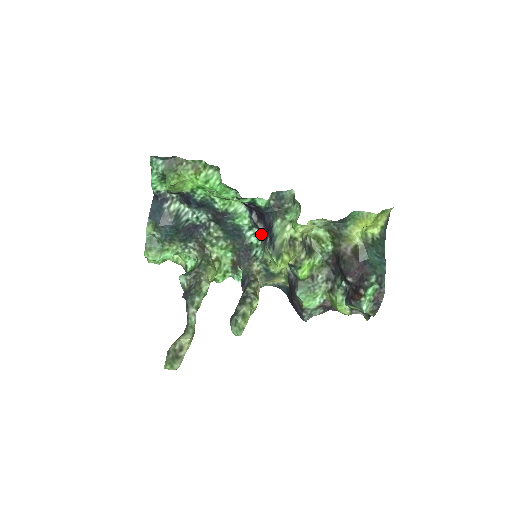
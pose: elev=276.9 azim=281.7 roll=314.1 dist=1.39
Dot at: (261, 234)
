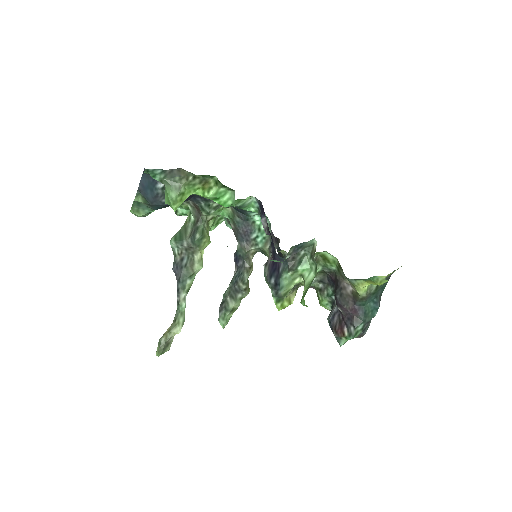
Dot at: occluded
